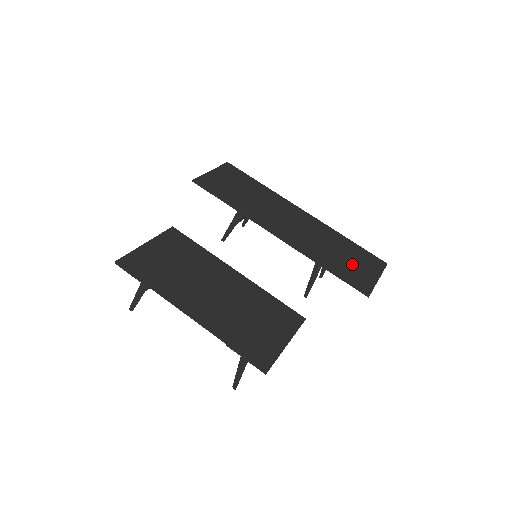
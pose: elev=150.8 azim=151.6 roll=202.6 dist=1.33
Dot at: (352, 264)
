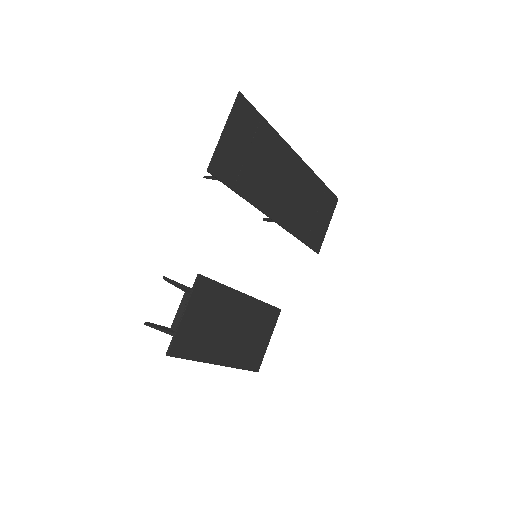
Dot at: (317, 220)
